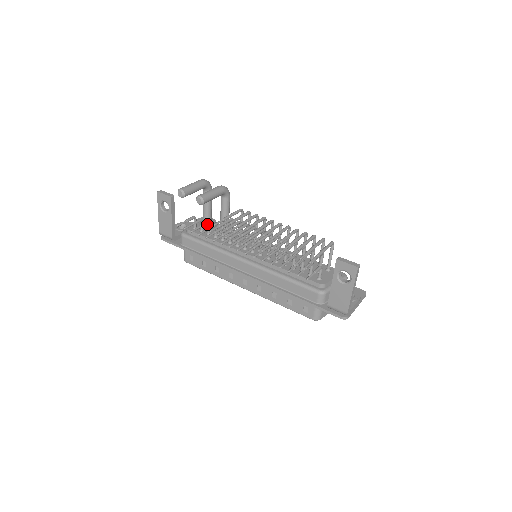
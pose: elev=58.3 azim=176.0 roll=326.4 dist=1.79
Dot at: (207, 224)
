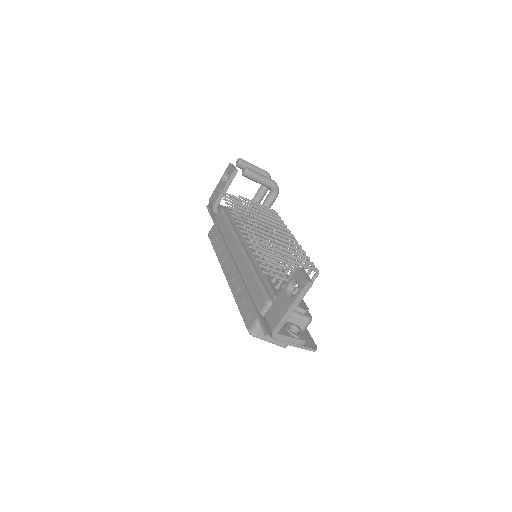
Dot at: (242, 207)
